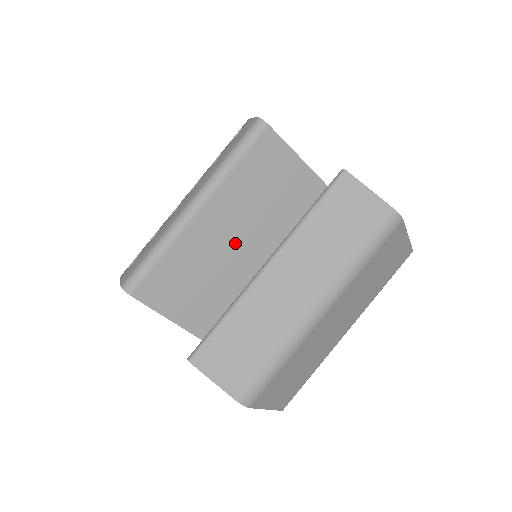
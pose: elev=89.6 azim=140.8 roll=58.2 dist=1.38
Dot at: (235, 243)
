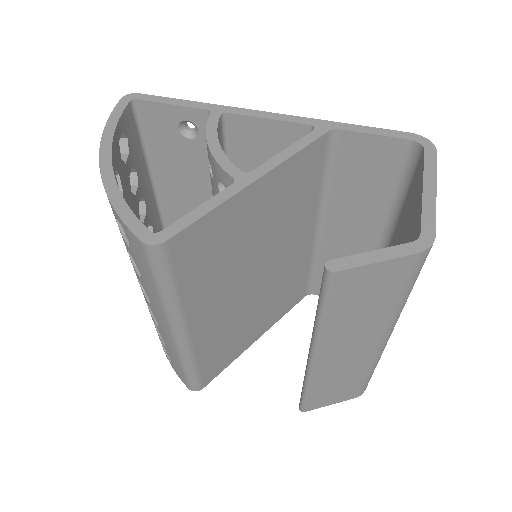
Dot at: (238, 295)
